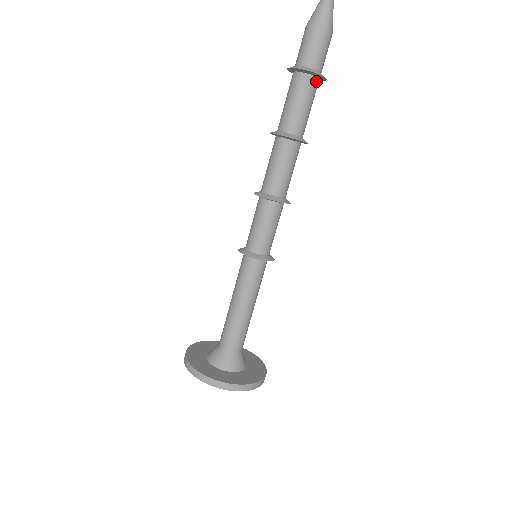
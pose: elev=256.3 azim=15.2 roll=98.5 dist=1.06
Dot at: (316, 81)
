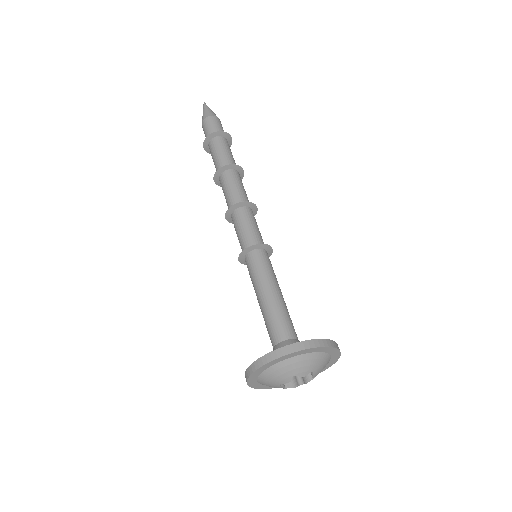
Dot at: (222, 138)
